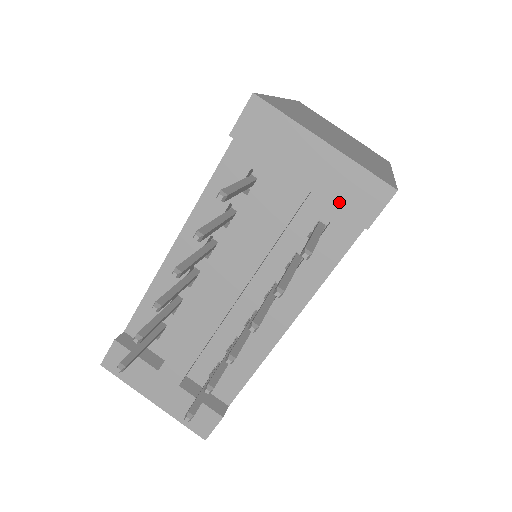
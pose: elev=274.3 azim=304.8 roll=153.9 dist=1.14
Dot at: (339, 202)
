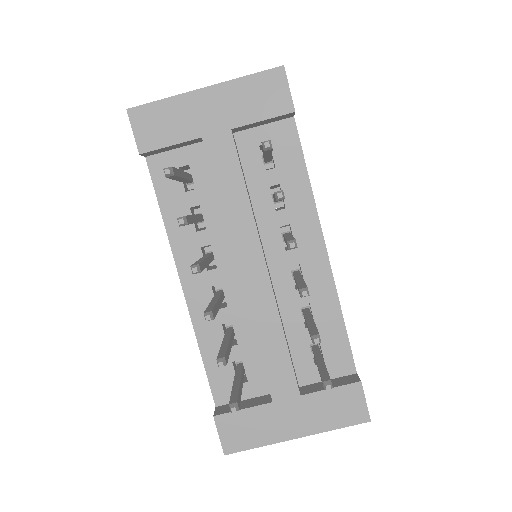
Dot at: (257, 115)
